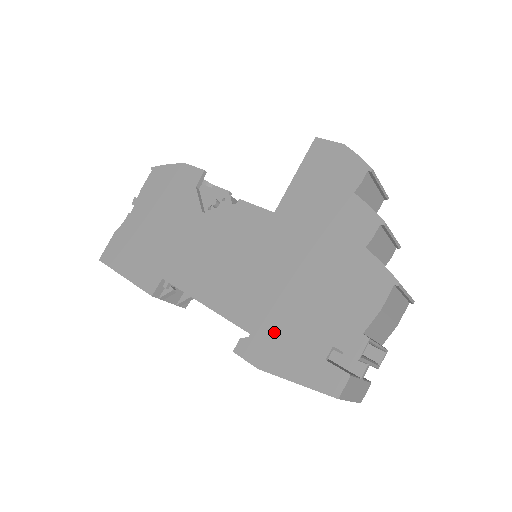
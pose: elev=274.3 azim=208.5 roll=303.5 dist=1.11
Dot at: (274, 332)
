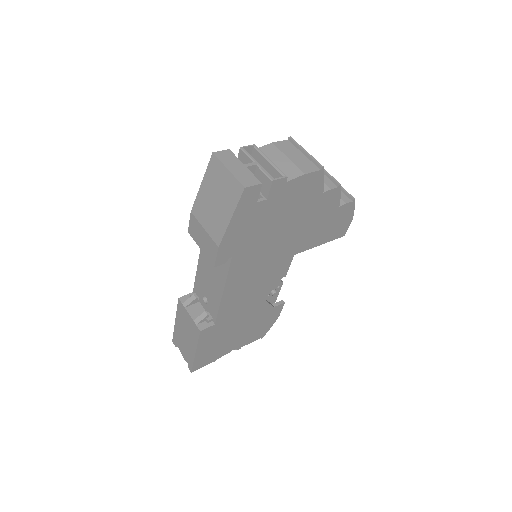
Dot at: occluded
